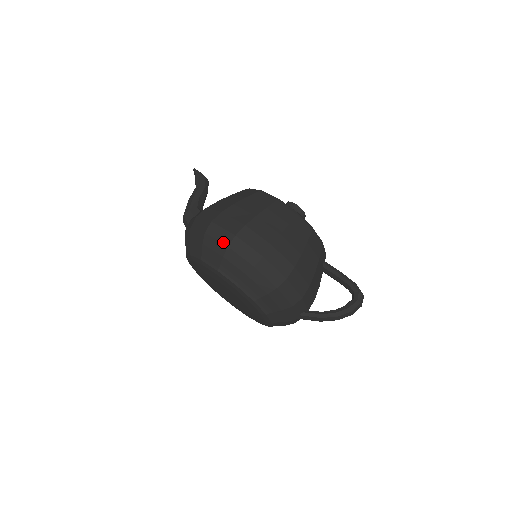
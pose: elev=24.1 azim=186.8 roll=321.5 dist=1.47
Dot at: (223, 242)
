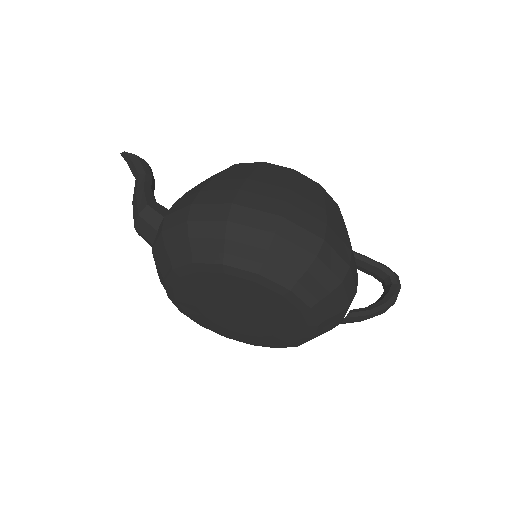
Dot at: (264, 228)
